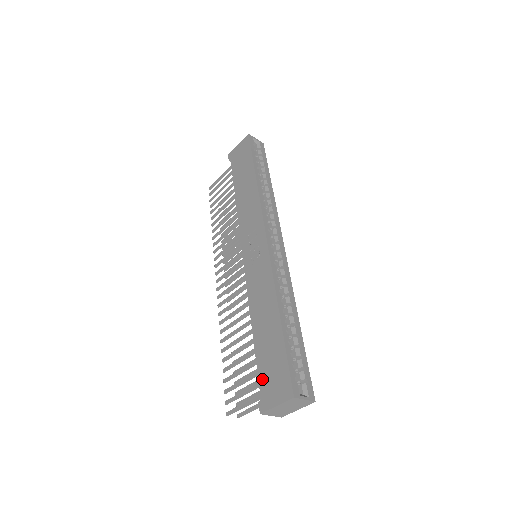
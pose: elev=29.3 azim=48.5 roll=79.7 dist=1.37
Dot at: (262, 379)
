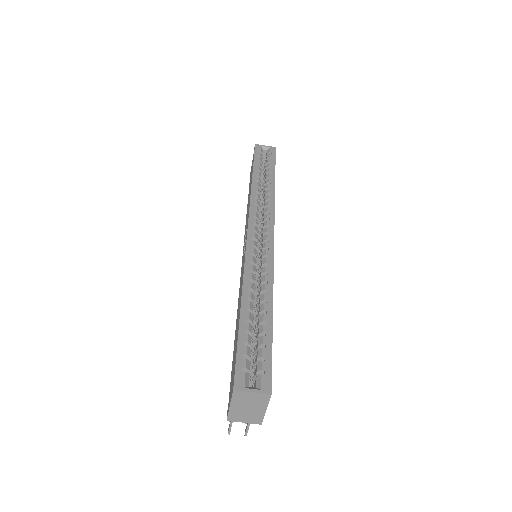
Dot at: occluded
